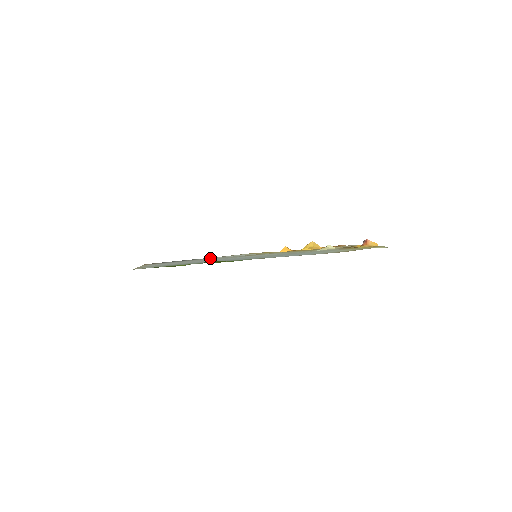
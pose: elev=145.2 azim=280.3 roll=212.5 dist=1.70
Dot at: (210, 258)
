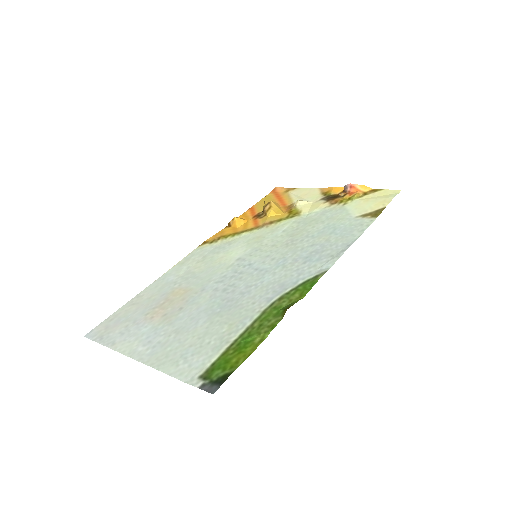
Dot at: (173, 280)
